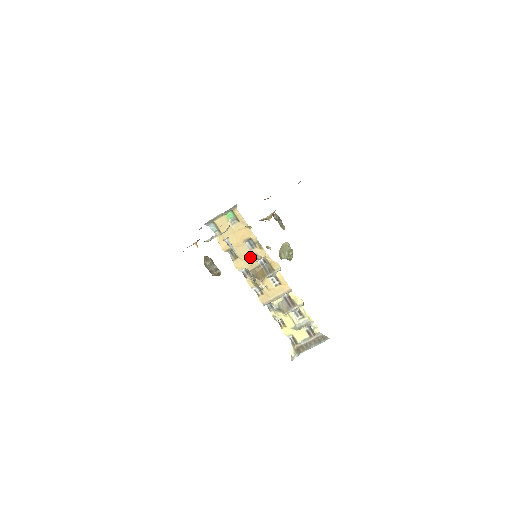
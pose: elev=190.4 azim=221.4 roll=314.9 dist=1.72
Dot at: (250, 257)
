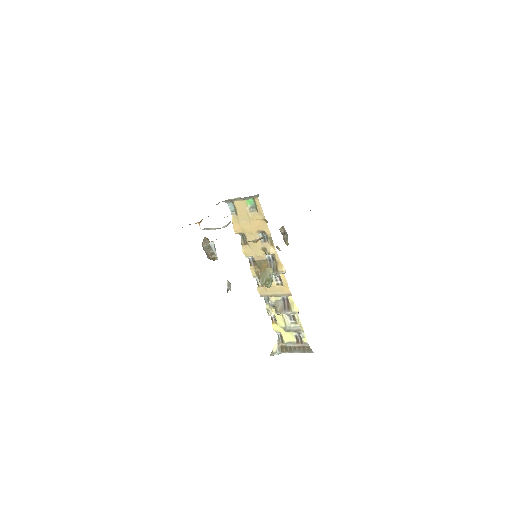
Dot at: (259, 248)
